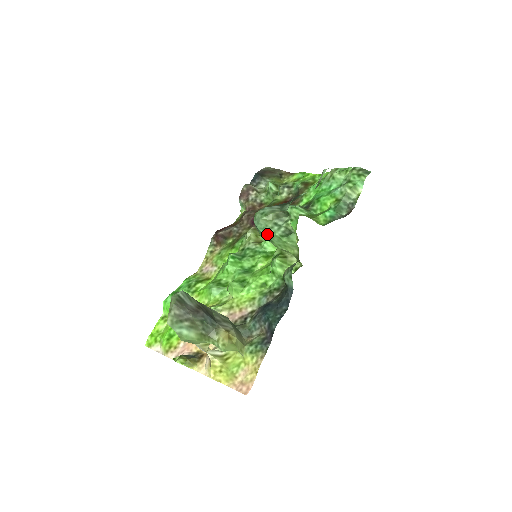
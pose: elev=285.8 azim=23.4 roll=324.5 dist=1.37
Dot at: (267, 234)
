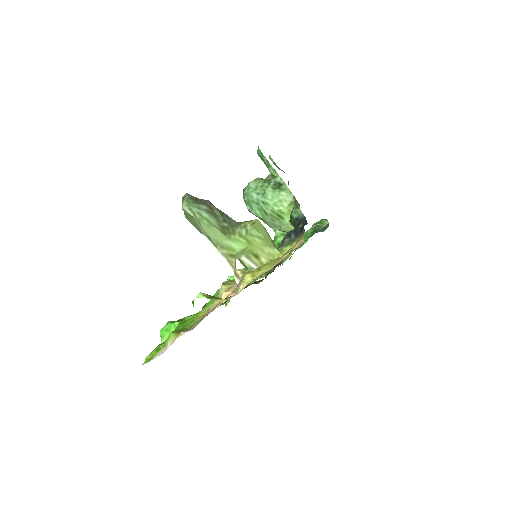
Dot at: (260, 196)
